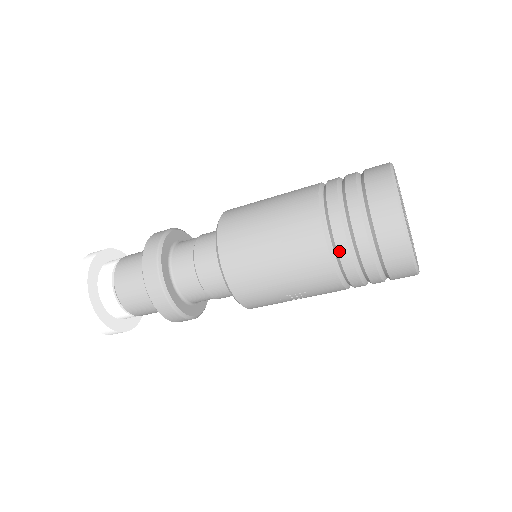
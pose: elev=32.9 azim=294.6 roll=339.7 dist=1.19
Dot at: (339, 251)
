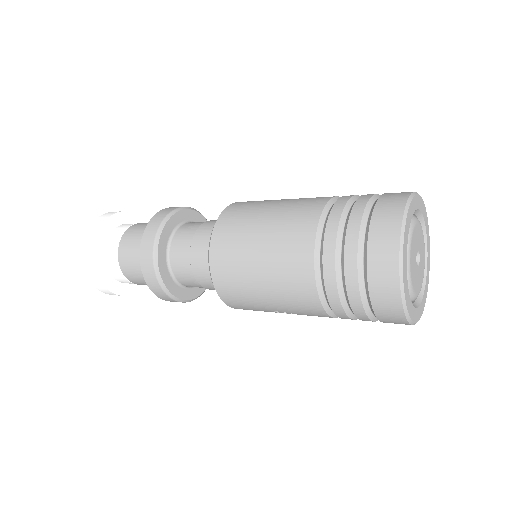
Dot at: (329, 299)
